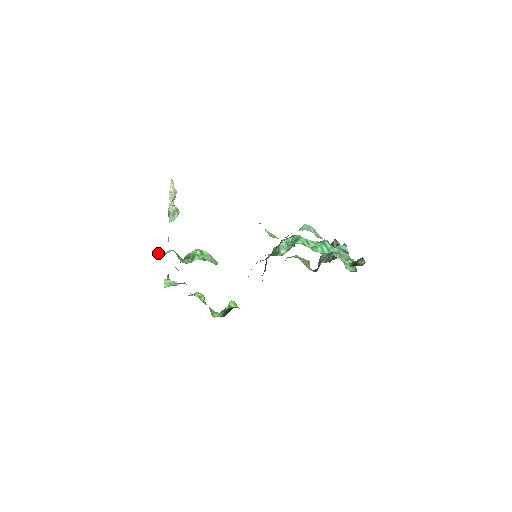
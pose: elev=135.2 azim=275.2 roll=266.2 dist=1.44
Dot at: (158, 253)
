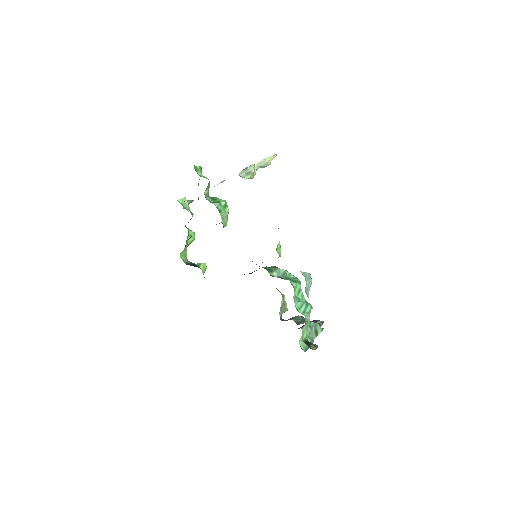
Dot at: (199, 170)
